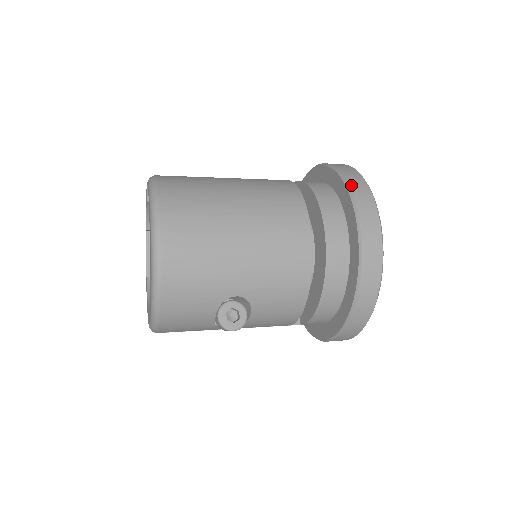
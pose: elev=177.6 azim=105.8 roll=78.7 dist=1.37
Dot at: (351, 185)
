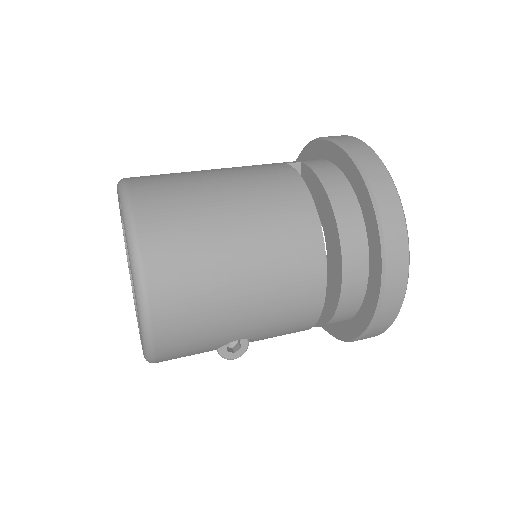
Dot at: (381, 209)
